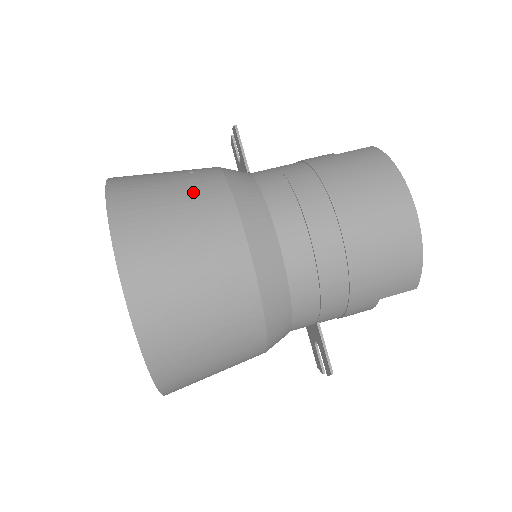
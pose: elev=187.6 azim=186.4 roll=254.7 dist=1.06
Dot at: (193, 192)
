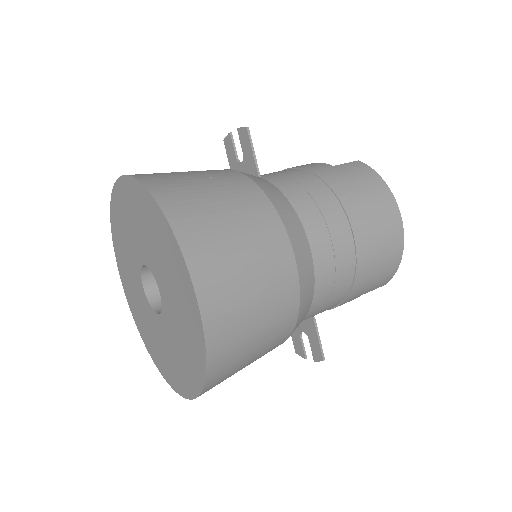
Dot at: (241, 204)
